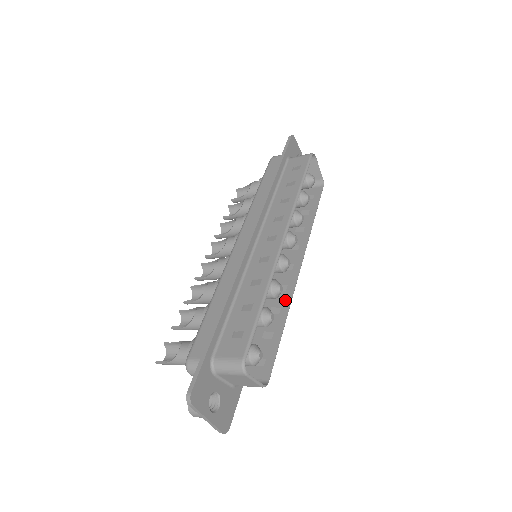
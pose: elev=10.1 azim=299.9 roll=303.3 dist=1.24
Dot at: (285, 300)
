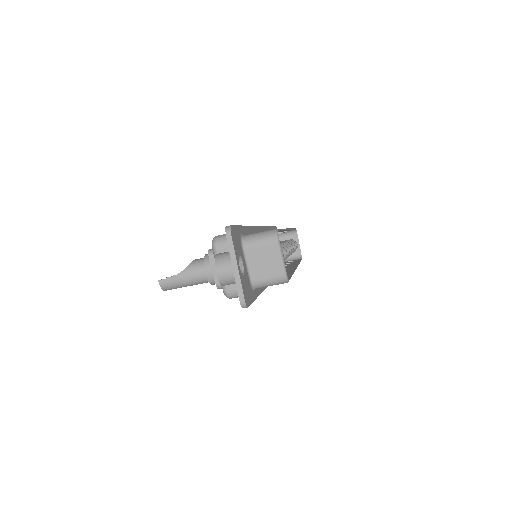
Dot at: (288, 271)
